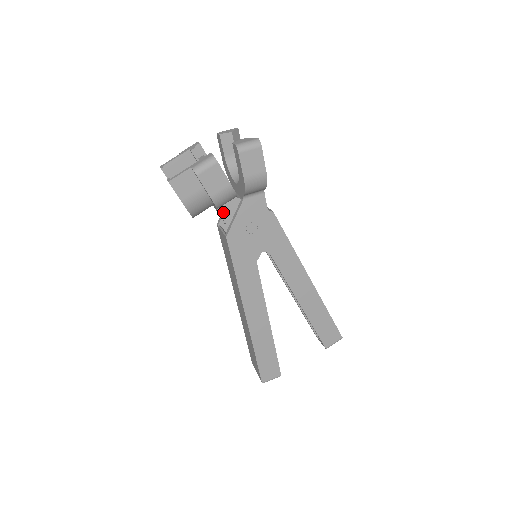
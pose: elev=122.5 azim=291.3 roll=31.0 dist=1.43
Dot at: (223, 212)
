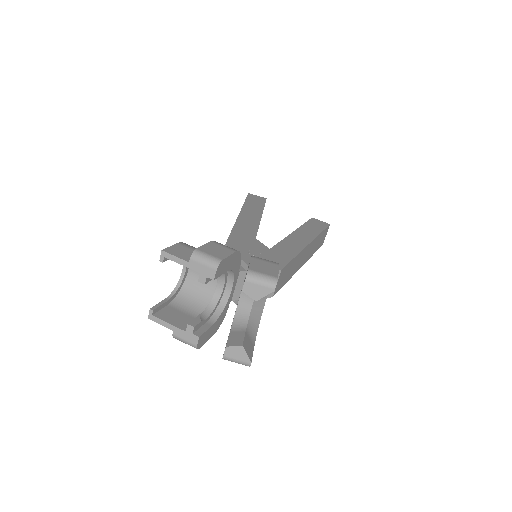
Dot at: occluded
